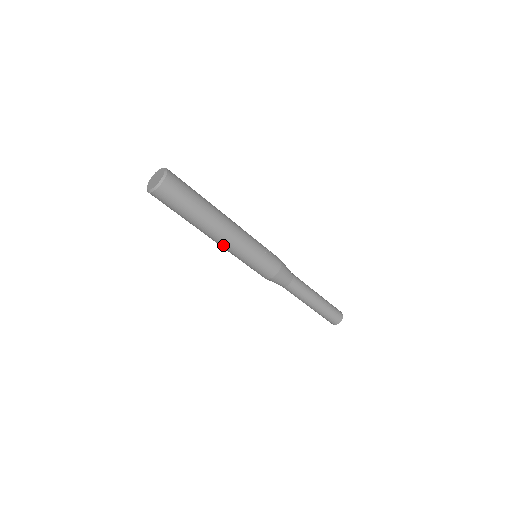
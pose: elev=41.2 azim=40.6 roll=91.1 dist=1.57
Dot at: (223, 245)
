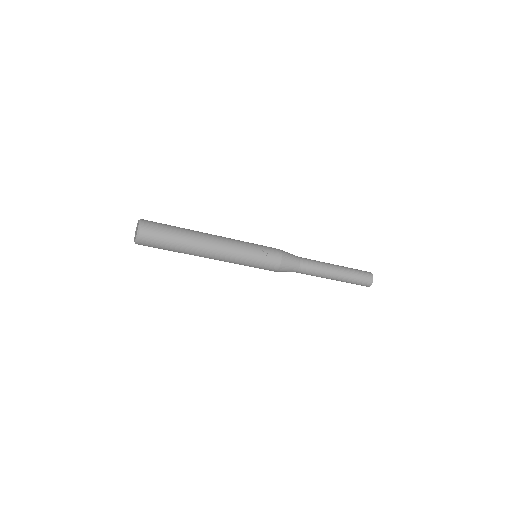
Dot at: occluded
